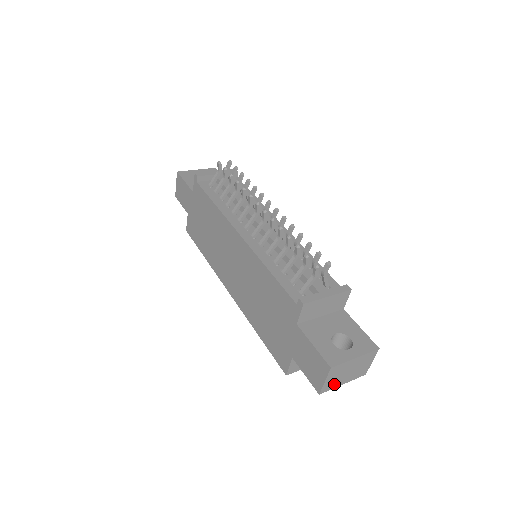
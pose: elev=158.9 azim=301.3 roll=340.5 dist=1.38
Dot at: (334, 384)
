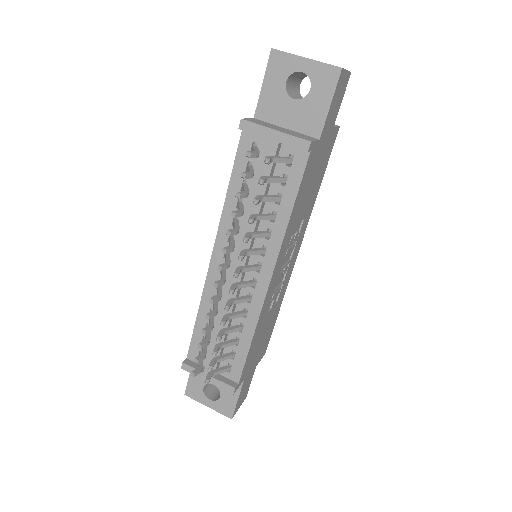
Dot at: occluded
